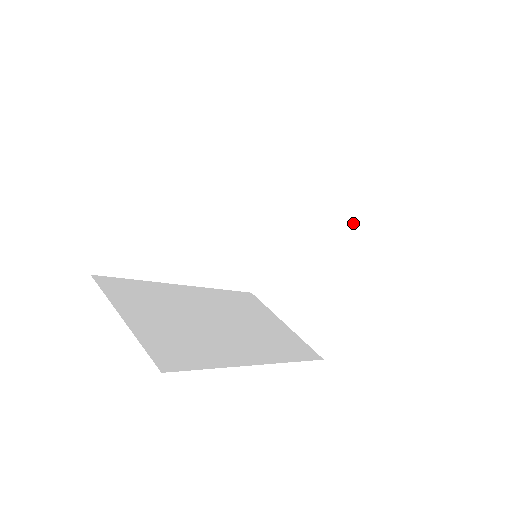
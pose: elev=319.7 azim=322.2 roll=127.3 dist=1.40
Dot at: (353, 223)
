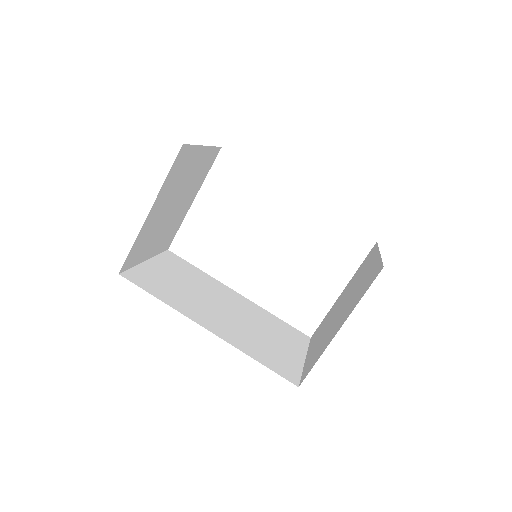
Dot at: (375, 262)
